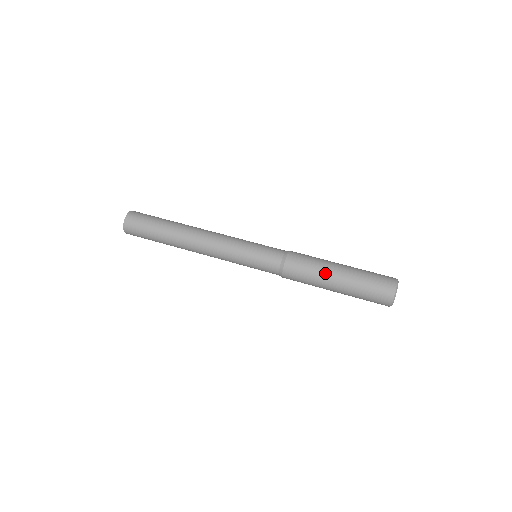
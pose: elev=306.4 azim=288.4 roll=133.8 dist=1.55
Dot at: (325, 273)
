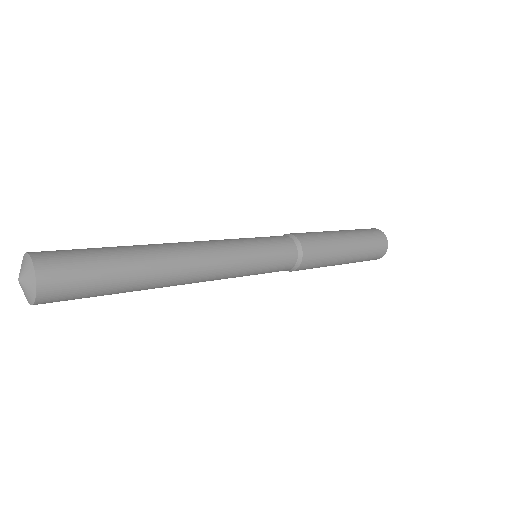
Dot at: (338, 245)
